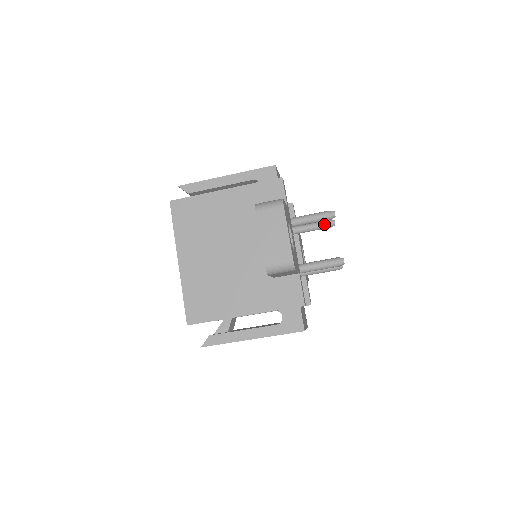
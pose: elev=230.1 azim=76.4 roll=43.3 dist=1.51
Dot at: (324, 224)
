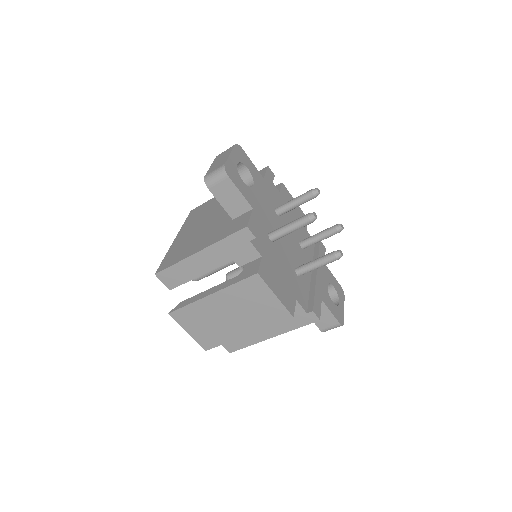
Dot at: (330, 228)
